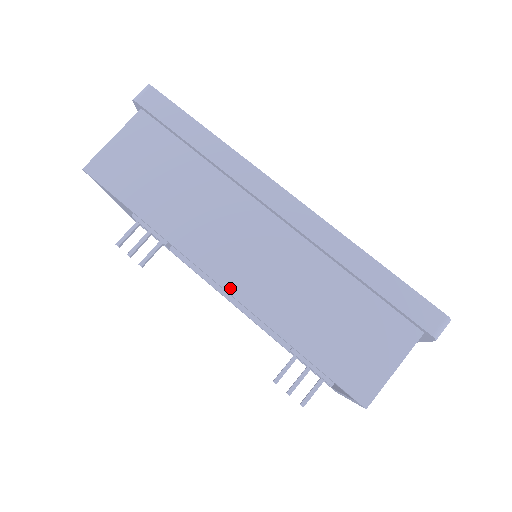
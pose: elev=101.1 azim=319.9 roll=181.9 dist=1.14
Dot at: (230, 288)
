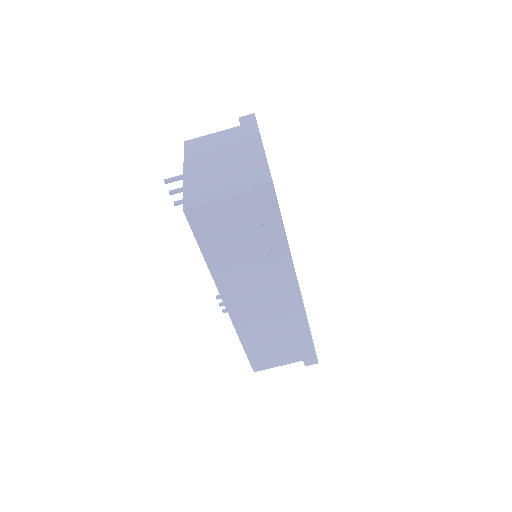
Dot at: (231, 312)
